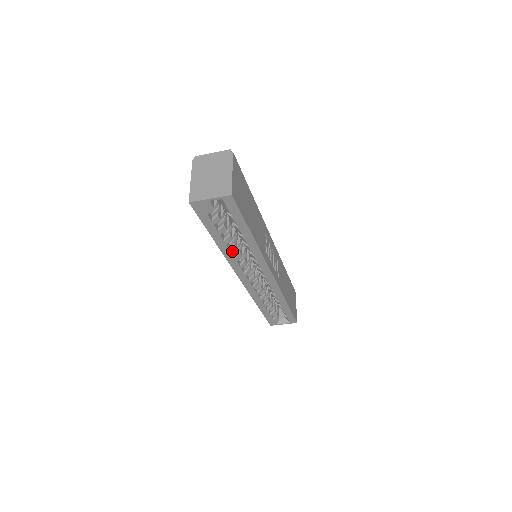
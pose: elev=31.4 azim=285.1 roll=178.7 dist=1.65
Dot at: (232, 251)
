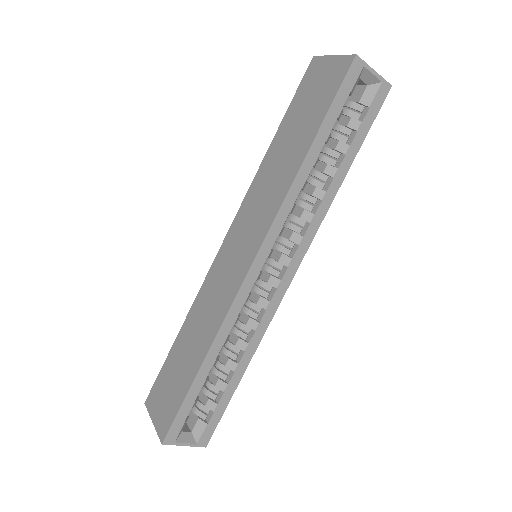
Dot at: (303, 187)
